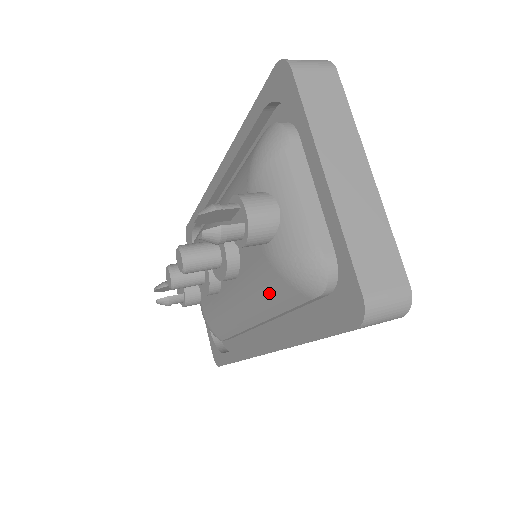
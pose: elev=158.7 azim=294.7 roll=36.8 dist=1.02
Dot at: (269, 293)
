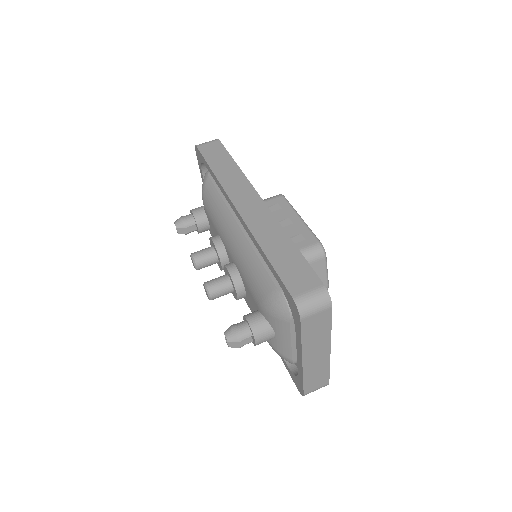
Dot at: occluded
